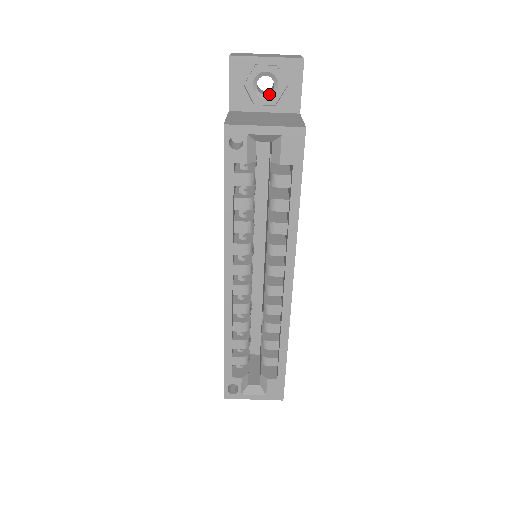
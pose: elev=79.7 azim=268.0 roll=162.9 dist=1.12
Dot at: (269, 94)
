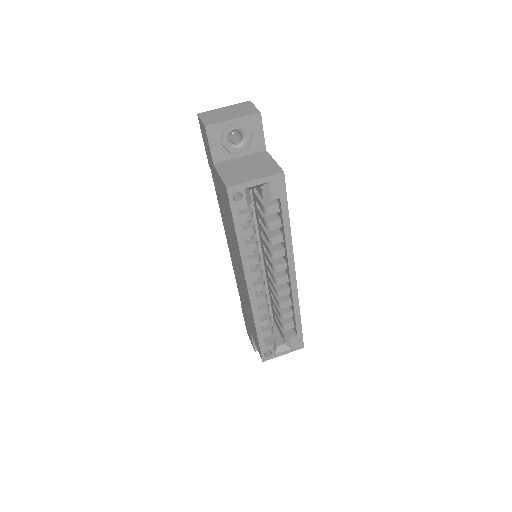
Dot at: (240, 143)
